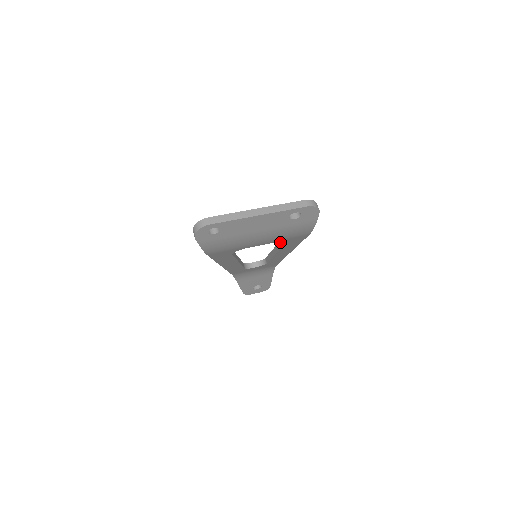
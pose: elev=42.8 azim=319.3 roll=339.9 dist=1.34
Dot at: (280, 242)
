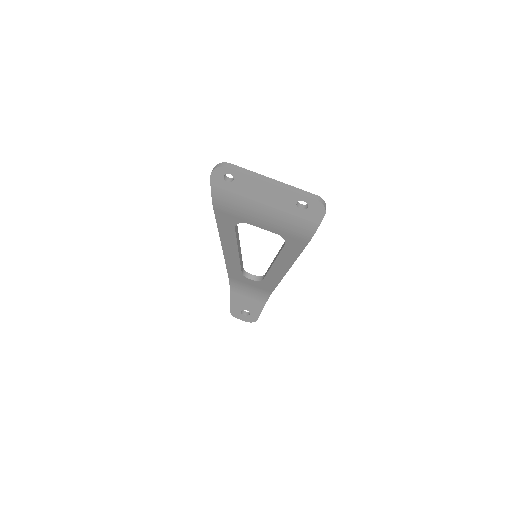
Dot at: (282, 246)
